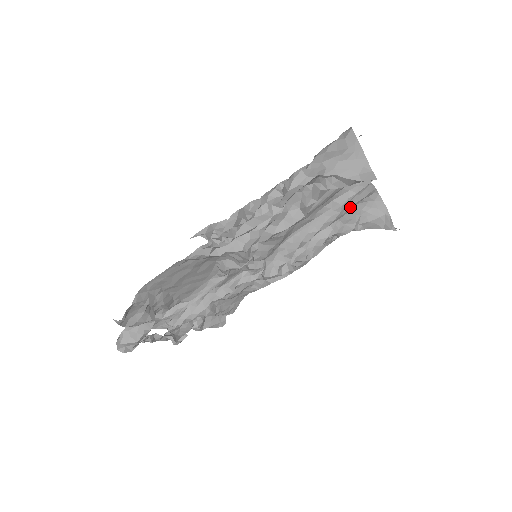
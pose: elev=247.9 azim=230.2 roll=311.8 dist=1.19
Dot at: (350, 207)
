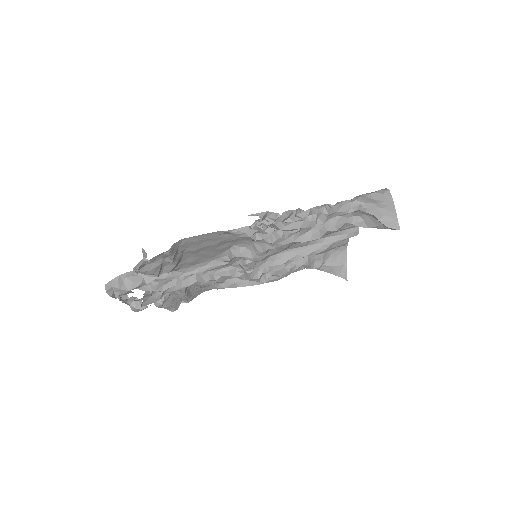
Dot at: (331, 248)
